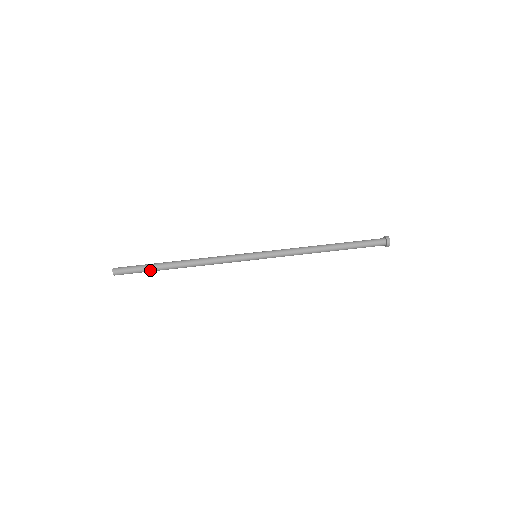
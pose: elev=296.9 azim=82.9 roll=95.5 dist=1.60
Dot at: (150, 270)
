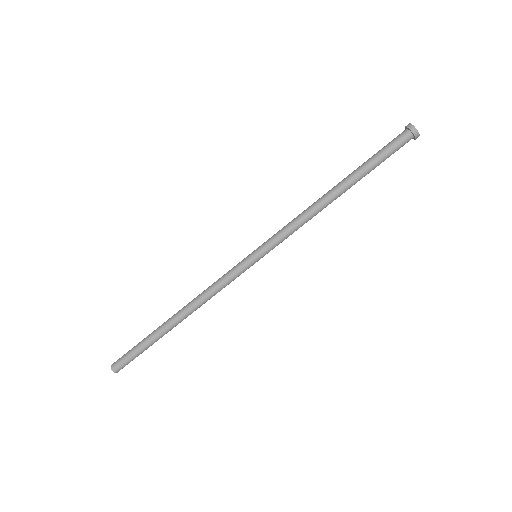
Dot at: (152, 344)
